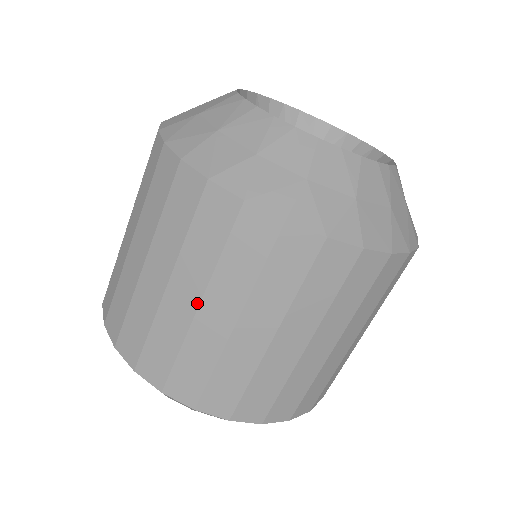
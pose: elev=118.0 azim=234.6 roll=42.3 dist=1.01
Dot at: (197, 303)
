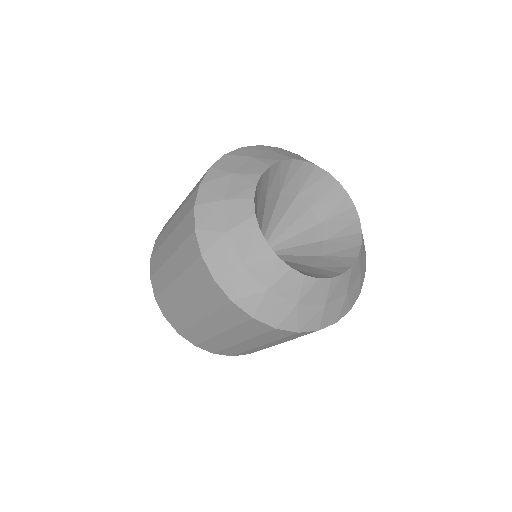
Dot at: (175, 277)
